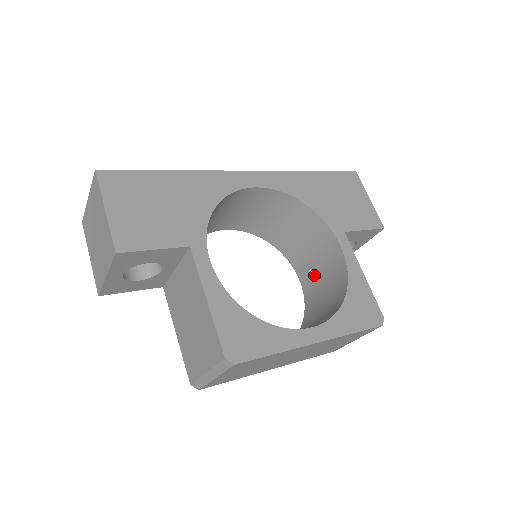
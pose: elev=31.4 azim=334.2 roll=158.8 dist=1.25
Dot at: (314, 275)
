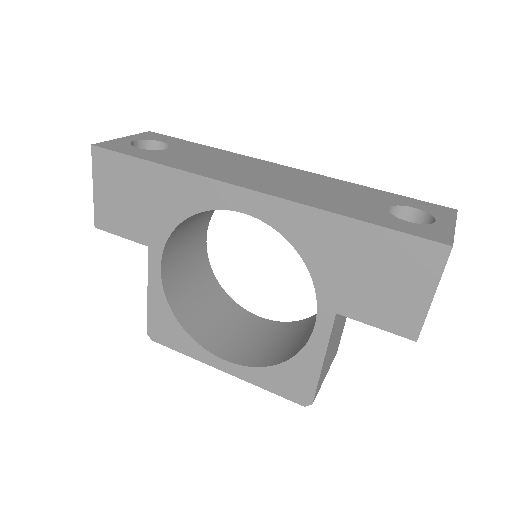
Dot at: occluded
